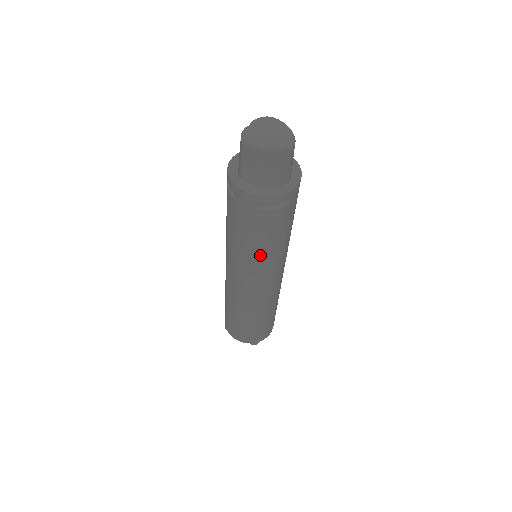
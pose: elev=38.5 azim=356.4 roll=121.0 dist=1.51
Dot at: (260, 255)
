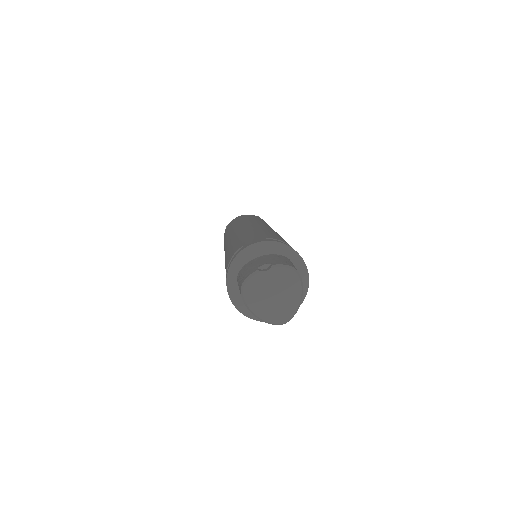
Dot at: occluded
